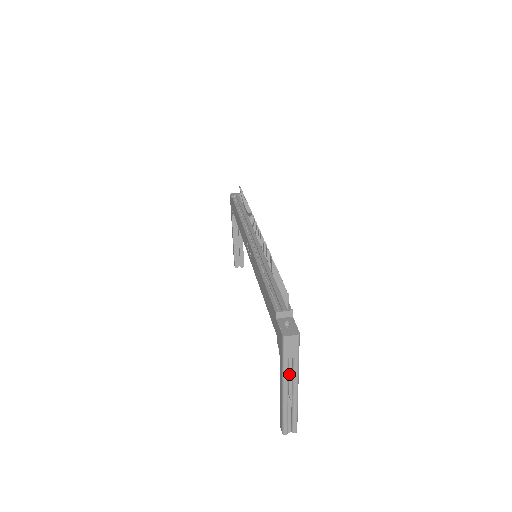
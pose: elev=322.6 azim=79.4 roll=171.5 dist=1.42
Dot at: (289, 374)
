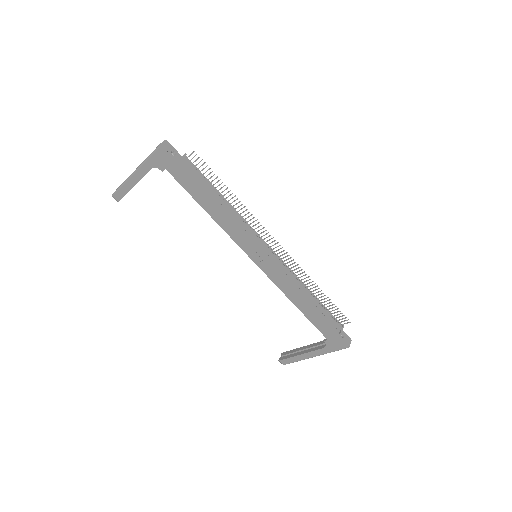
Dot at: occluded
